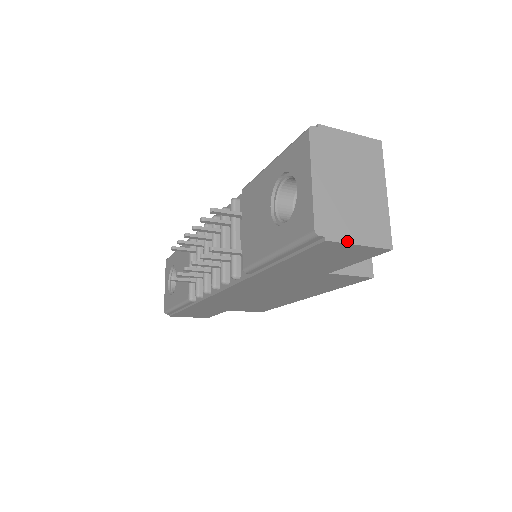
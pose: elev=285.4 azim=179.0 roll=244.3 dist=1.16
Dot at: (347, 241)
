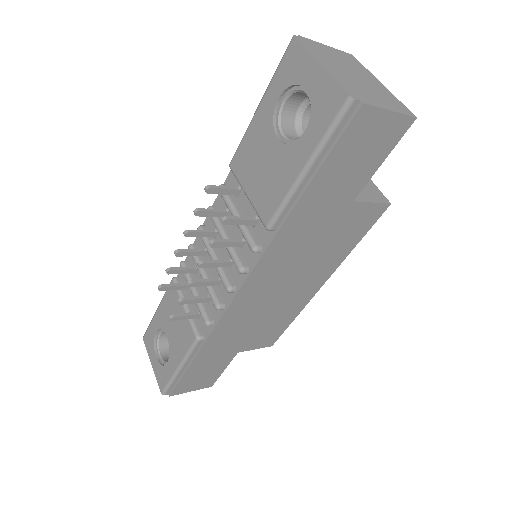
Dot at: (379, 106)
